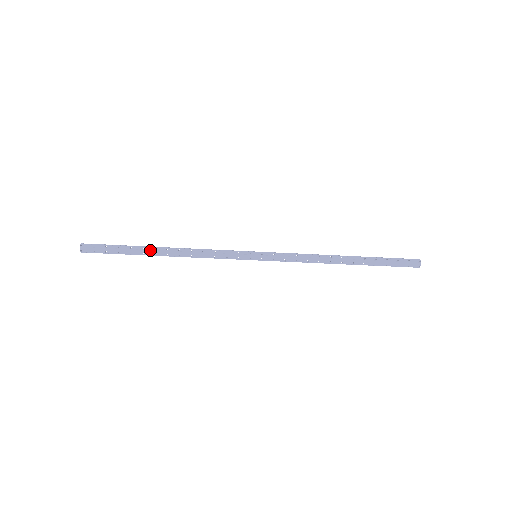
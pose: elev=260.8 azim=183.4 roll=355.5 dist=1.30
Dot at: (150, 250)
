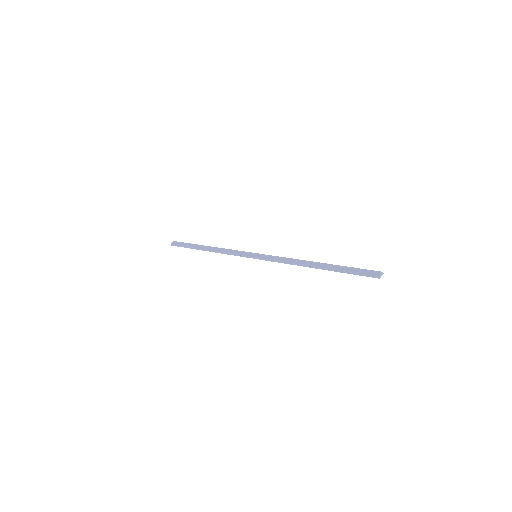
Dot at: (202, 247)
